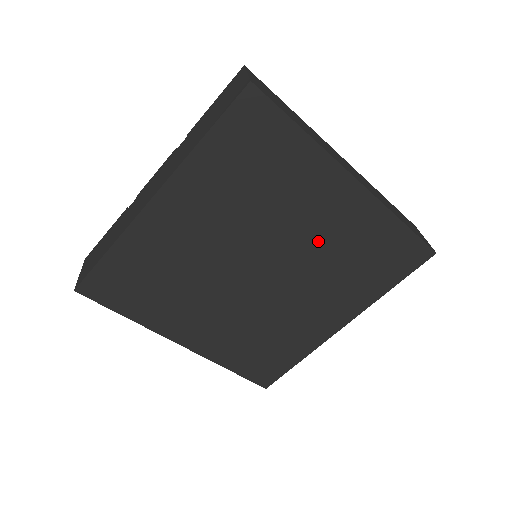
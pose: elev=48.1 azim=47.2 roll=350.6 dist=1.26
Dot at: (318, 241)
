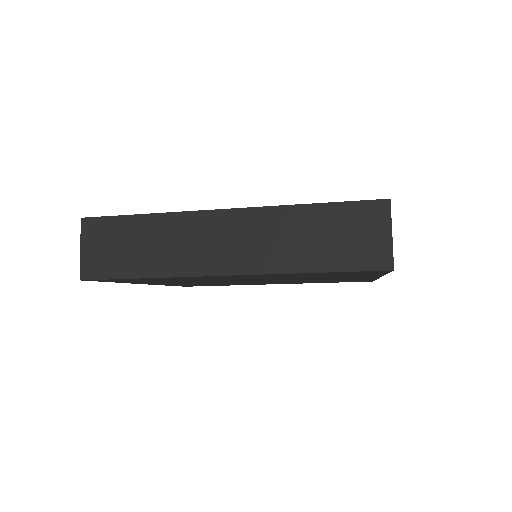
Dot at: (265, 278)
